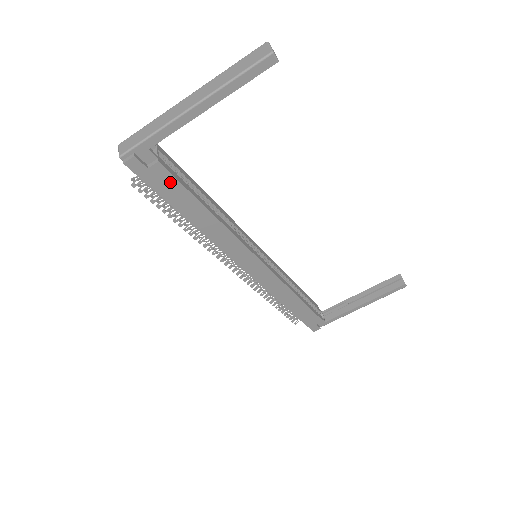
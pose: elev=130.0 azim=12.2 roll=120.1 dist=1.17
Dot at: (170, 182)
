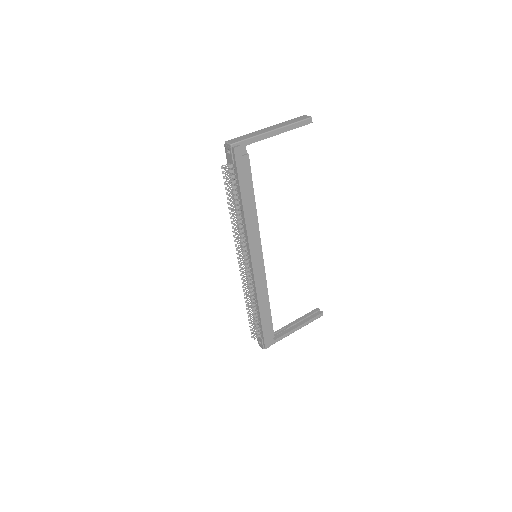
Dot at: (247, 171)
